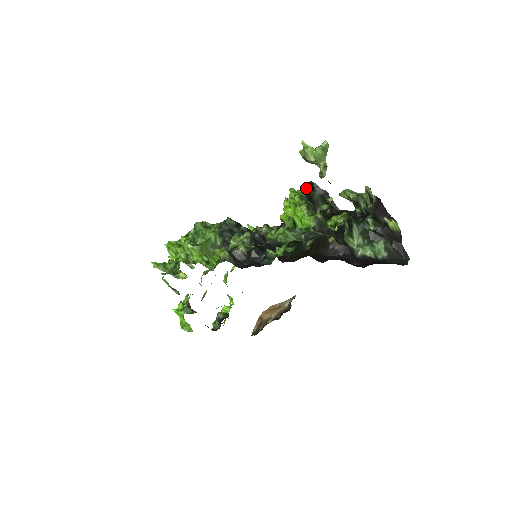
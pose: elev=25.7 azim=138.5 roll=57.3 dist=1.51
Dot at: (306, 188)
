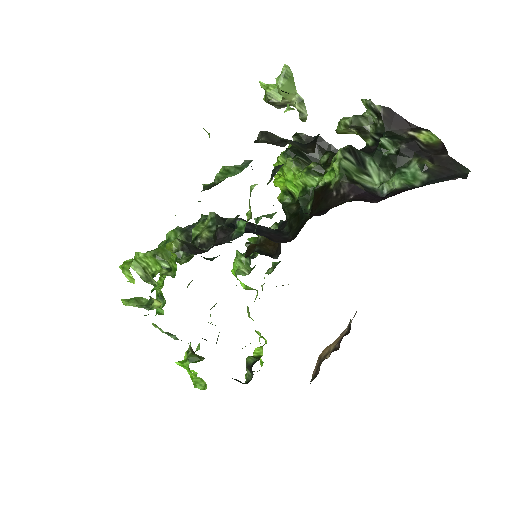
Dot at: occluded
